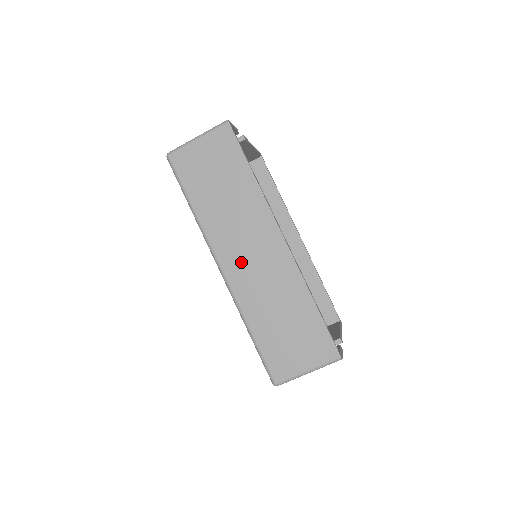
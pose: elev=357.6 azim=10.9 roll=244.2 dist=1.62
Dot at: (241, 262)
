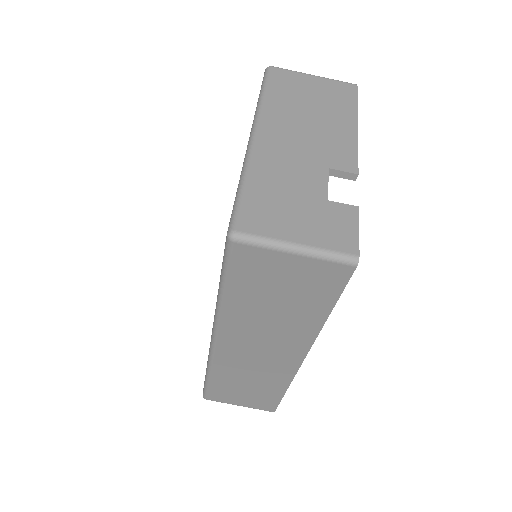
Dot at: (241, 350)
